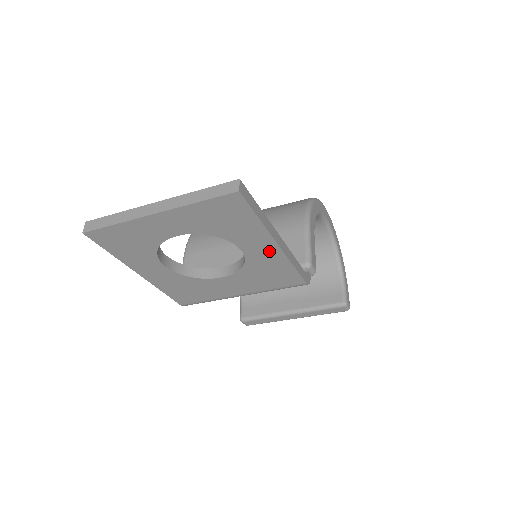
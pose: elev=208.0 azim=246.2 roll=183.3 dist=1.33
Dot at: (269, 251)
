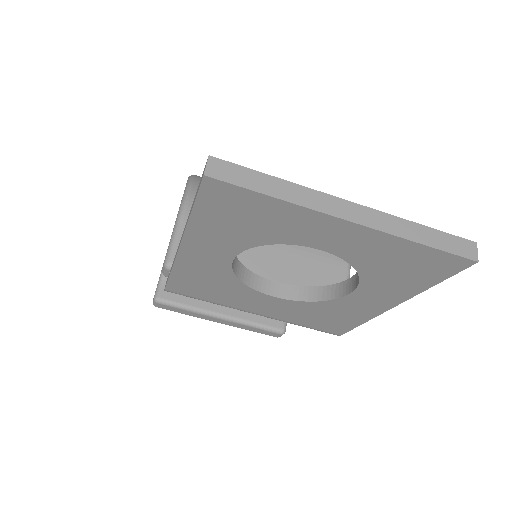
Dot at: (373, 306)
